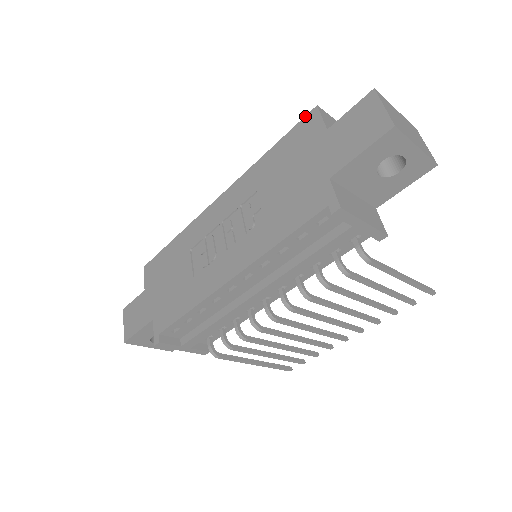
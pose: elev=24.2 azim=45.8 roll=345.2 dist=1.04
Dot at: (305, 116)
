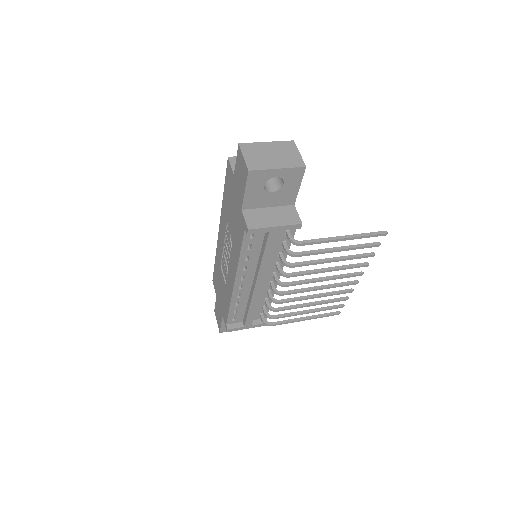
Dot at: (227, 165)
